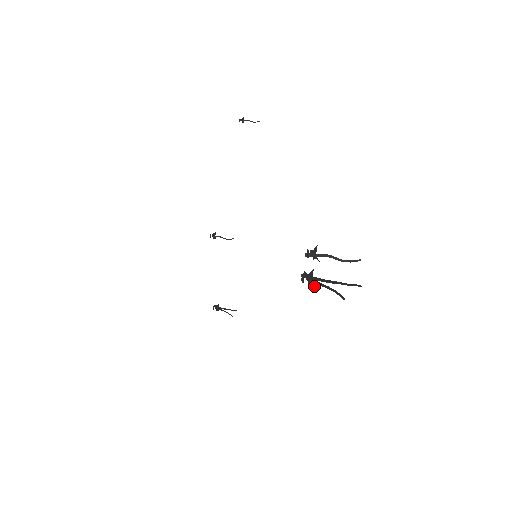
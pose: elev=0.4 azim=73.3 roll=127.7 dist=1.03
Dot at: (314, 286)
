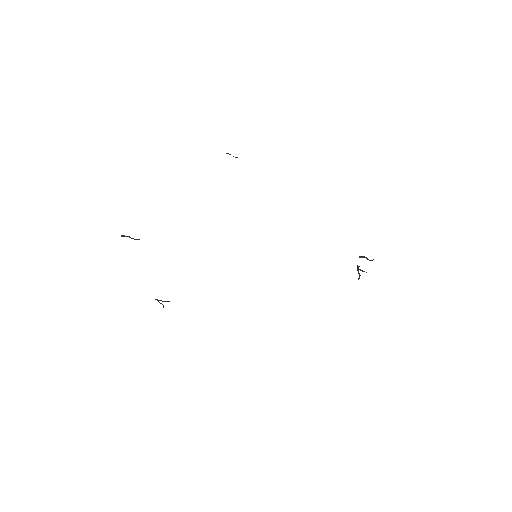
Dot at: occluded
